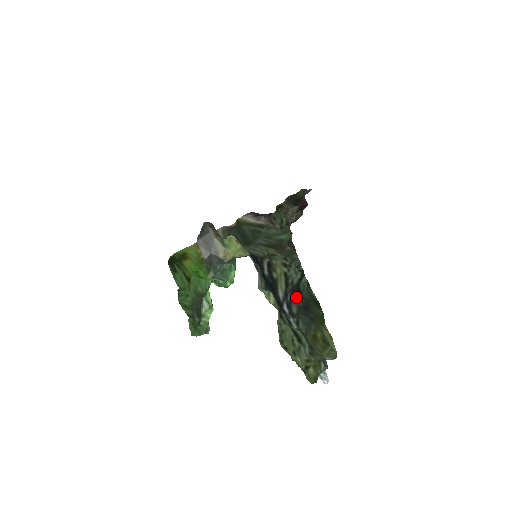
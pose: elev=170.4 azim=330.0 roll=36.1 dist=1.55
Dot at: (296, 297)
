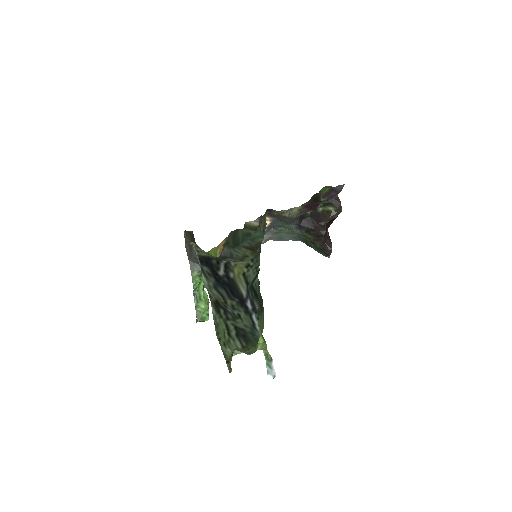
Dot at: (254, 295)
